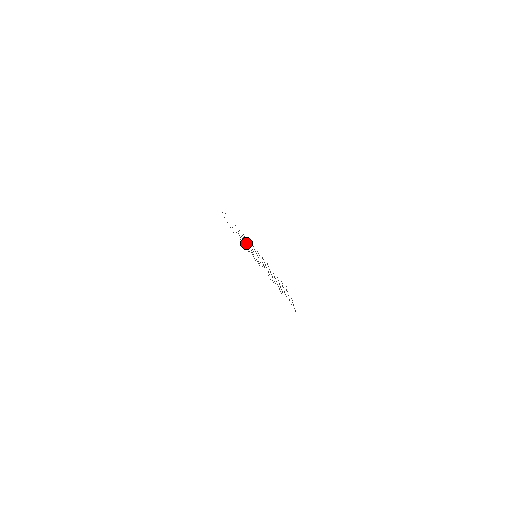
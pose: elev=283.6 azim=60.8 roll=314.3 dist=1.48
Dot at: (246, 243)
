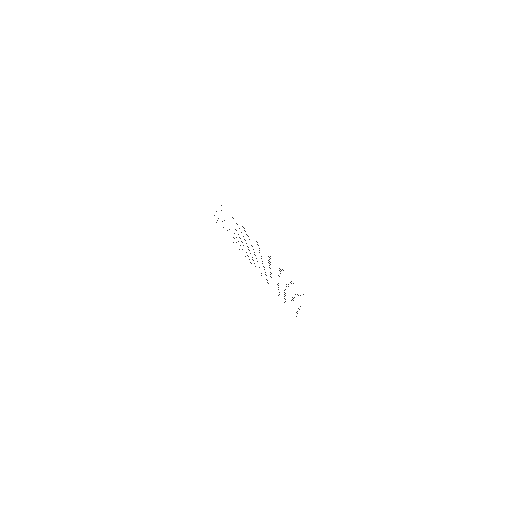
Dot at: occluded
